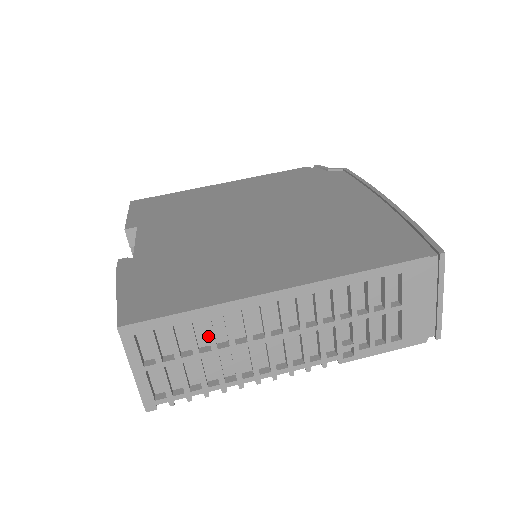
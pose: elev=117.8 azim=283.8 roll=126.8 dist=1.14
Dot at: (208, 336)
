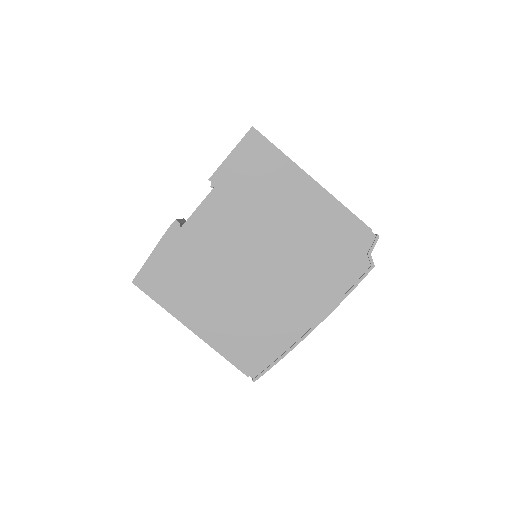
Dot at: occluded
